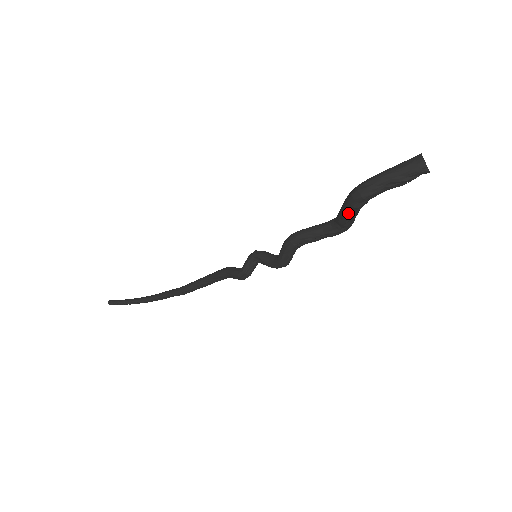
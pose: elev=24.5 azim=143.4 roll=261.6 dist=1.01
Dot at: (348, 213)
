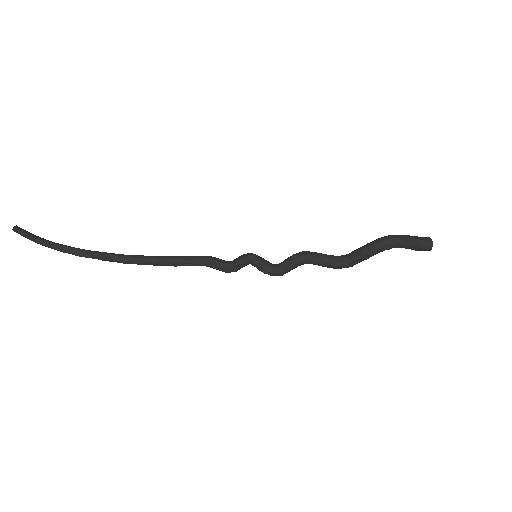
Dot at: (371, 251)
